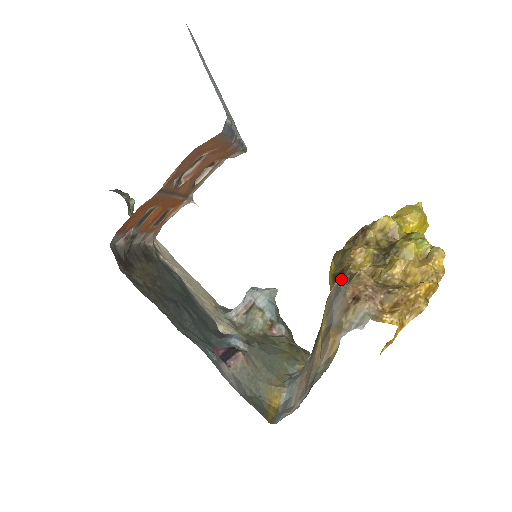
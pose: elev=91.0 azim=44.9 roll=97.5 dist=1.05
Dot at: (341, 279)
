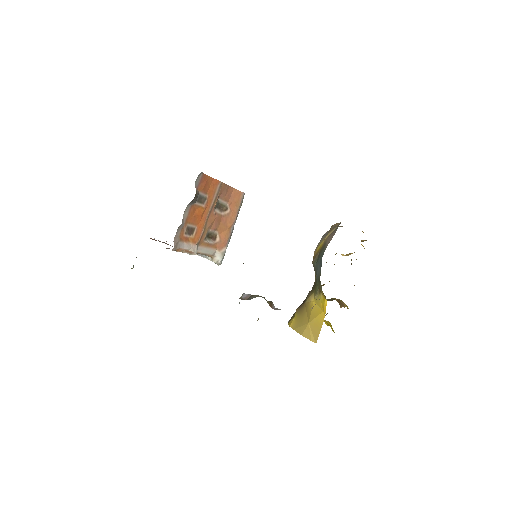
Dot at: occluded
